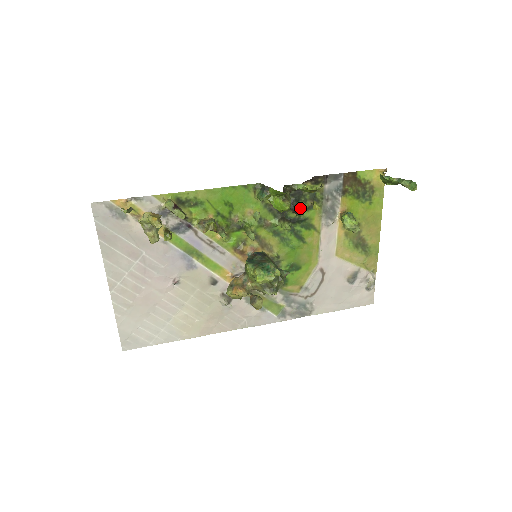
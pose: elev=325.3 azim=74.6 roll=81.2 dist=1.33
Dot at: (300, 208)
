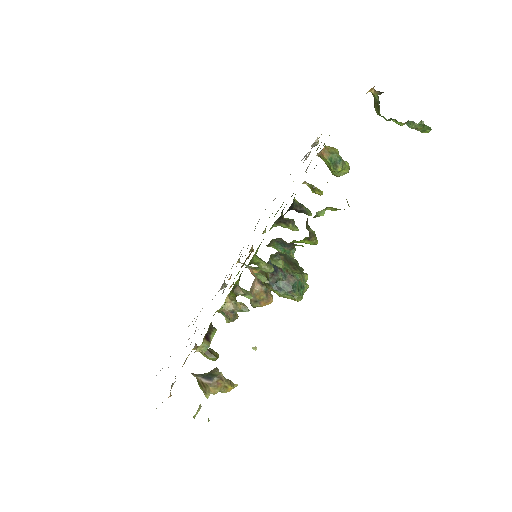
Dot at: occluded
